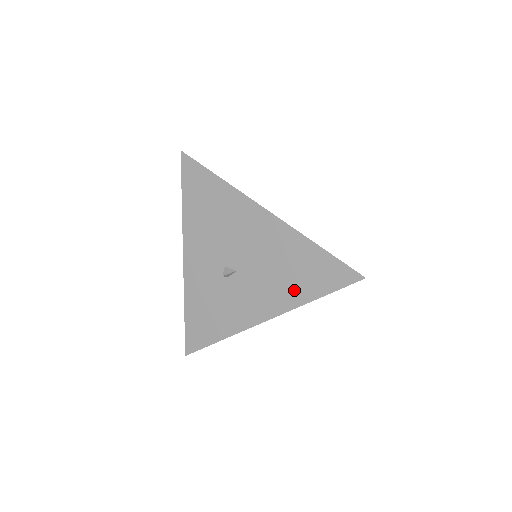
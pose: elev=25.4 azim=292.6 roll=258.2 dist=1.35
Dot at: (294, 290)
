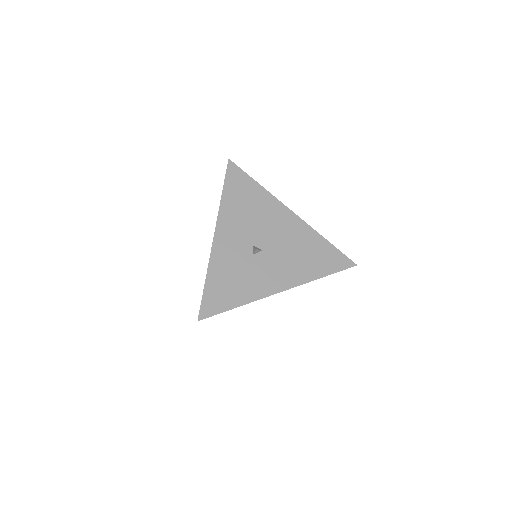
Dot at: (308, 269)
